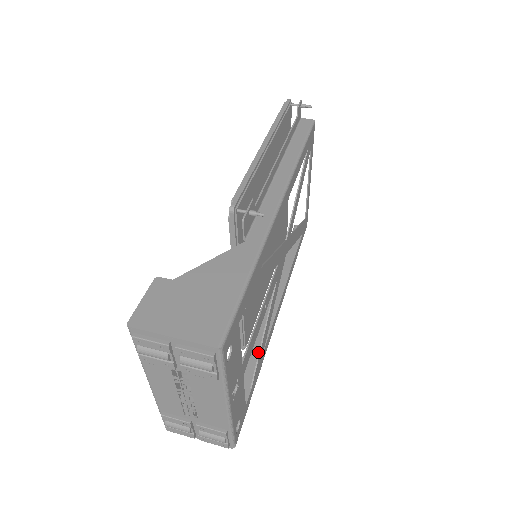
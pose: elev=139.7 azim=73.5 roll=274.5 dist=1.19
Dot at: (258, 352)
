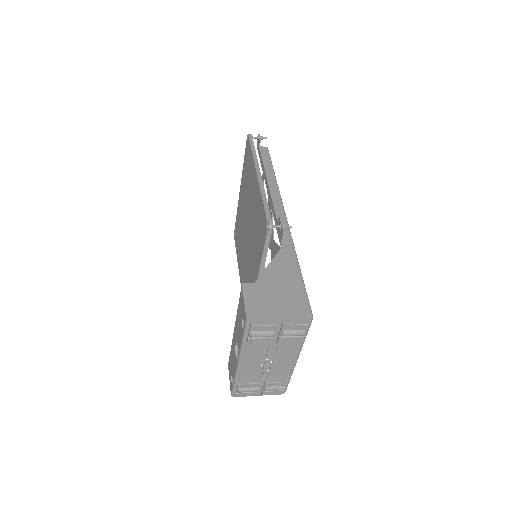
Dot at: occluded
